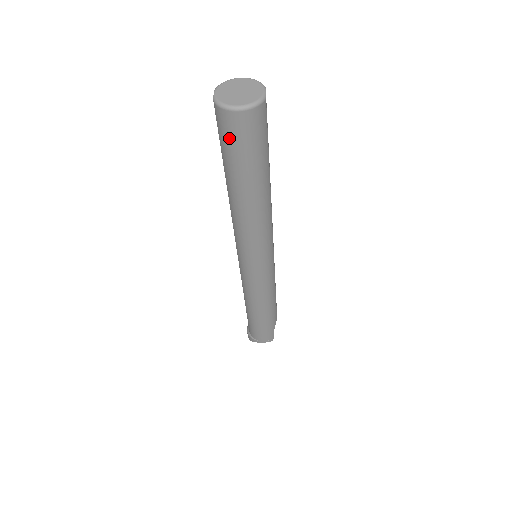
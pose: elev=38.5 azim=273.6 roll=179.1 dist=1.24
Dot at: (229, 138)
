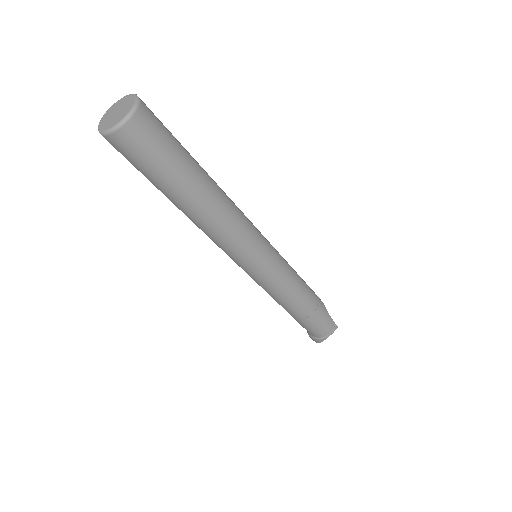
Dot at: (138, 156)
